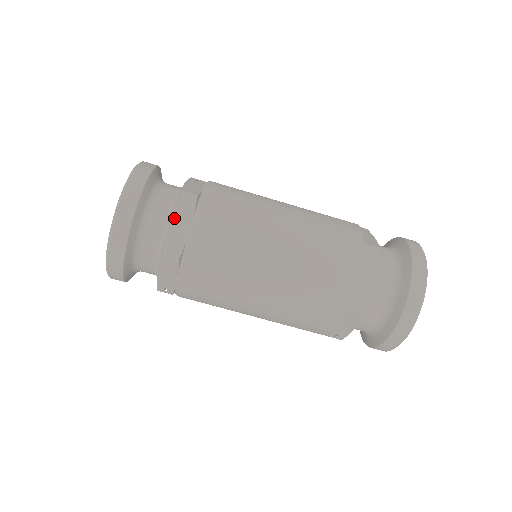
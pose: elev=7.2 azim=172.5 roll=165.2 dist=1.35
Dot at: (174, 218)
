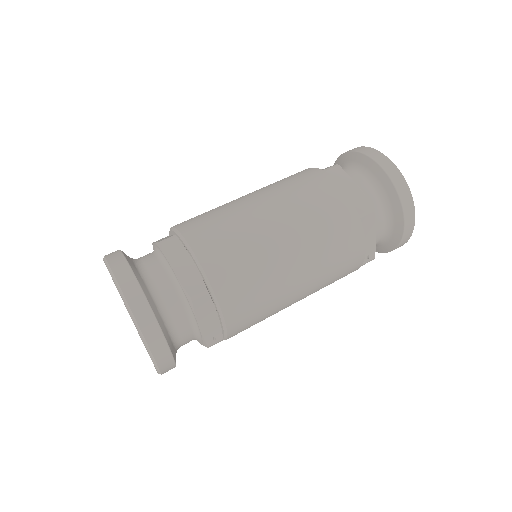
Dot at: (174, 265)
